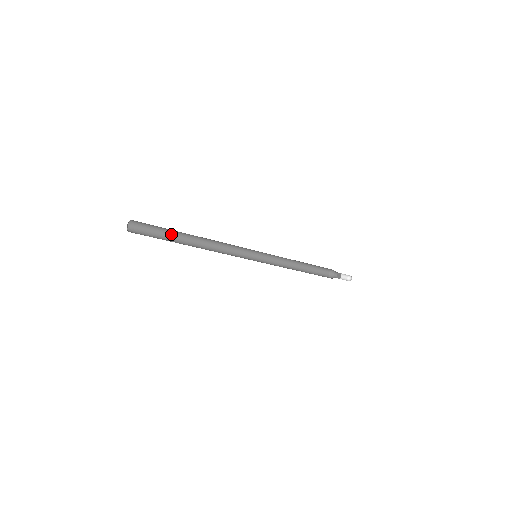
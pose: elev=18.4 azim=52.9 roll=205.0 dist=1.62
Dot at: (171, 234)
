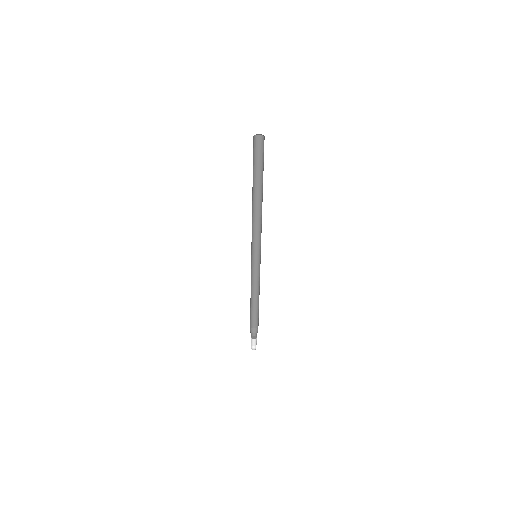
Dot at: (258, 175)
